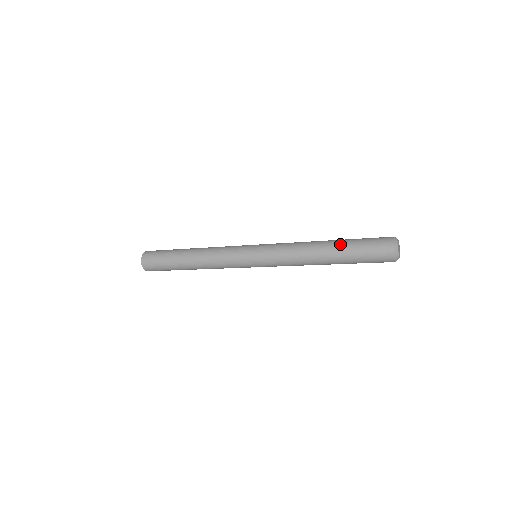
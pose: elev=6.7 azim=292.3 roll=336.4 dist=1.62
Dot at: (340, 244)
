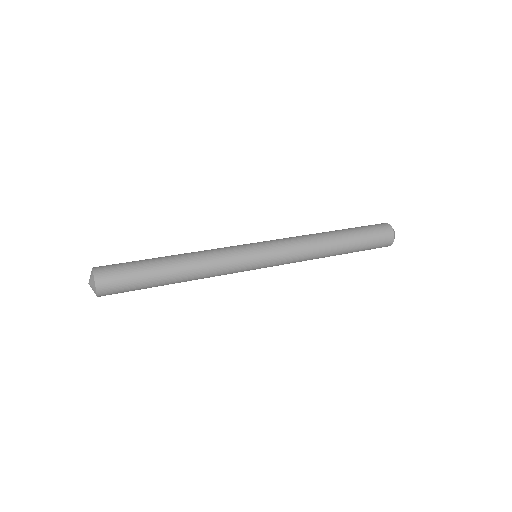
Dot at: (350, 249)
